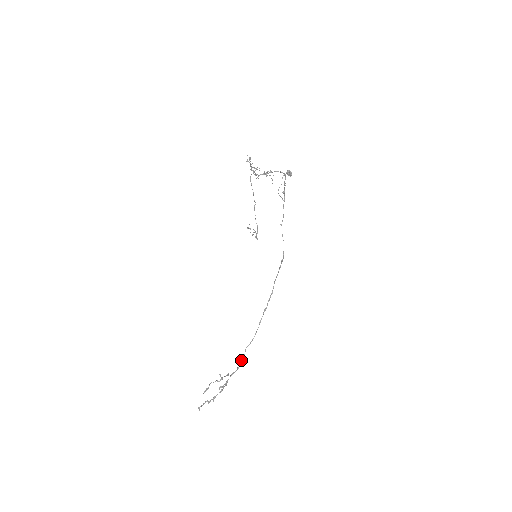
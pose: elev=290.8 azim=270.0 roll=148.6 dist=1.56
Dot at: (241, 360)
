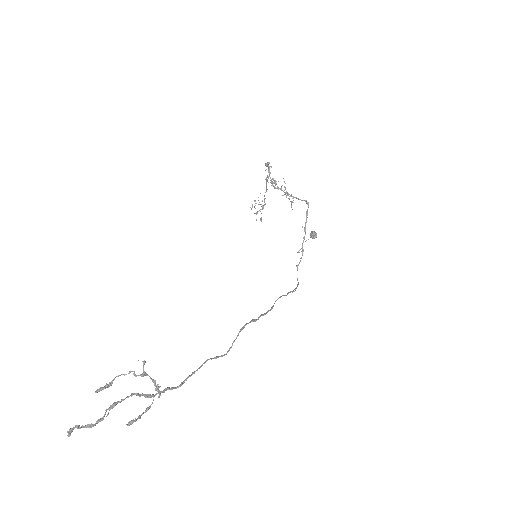
Dot at: (192, 372)
